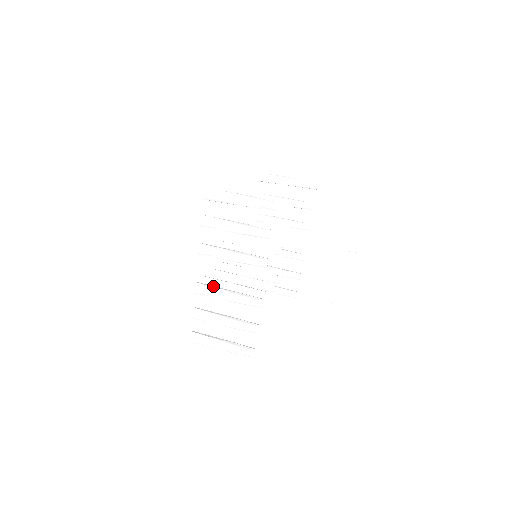
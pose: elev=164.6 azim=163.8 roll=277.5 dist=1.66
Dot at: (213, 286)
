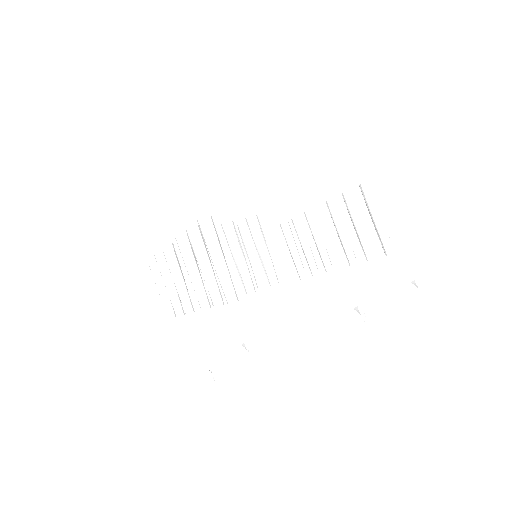
Dot at: (176, 260)
